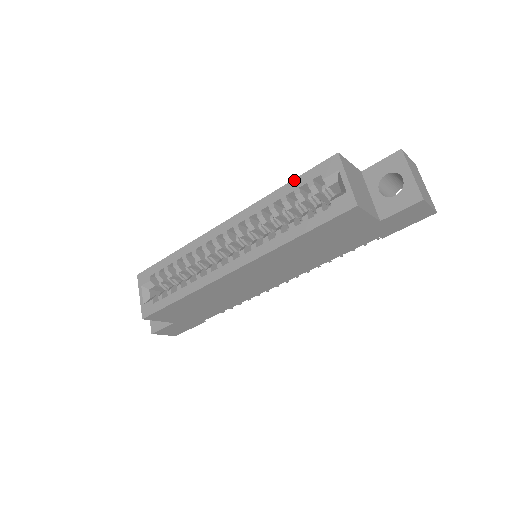
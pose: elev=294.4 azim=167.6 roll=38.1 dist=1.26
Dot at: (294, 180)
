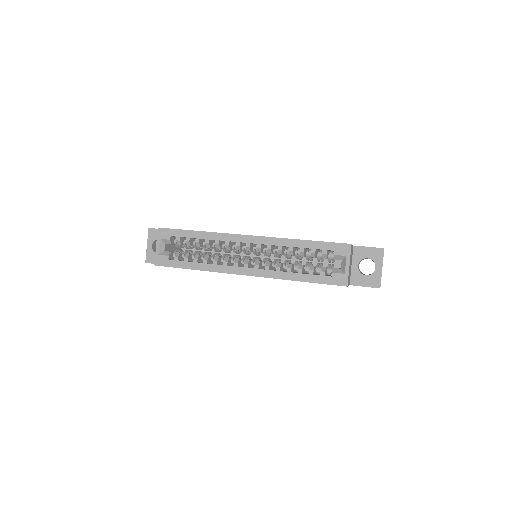
Dot at: (315, 242)
